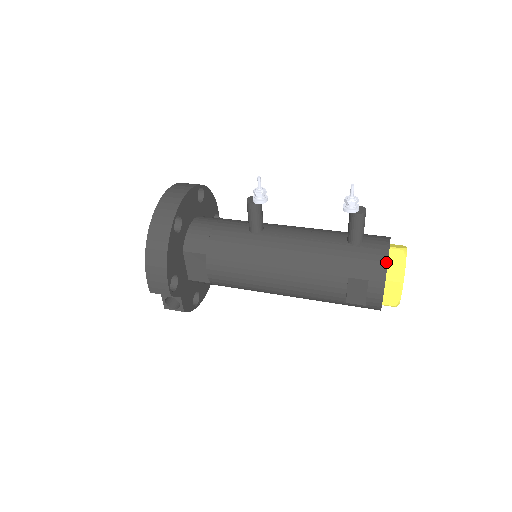
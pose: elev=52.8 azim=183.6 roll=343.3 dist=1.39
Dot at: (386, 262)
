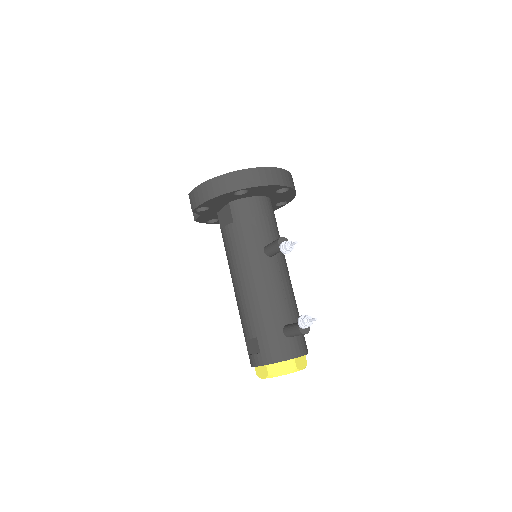
Dot at: (278, 361)
